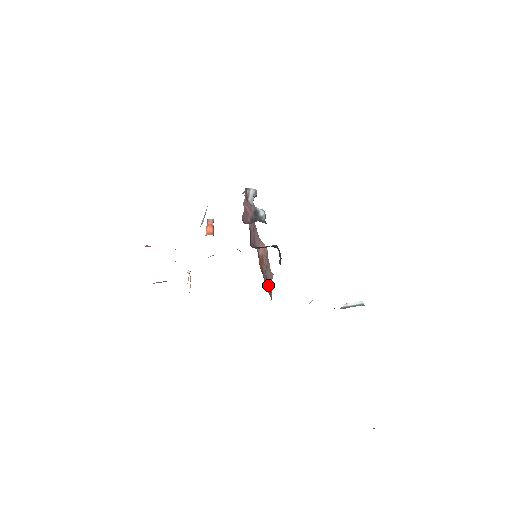
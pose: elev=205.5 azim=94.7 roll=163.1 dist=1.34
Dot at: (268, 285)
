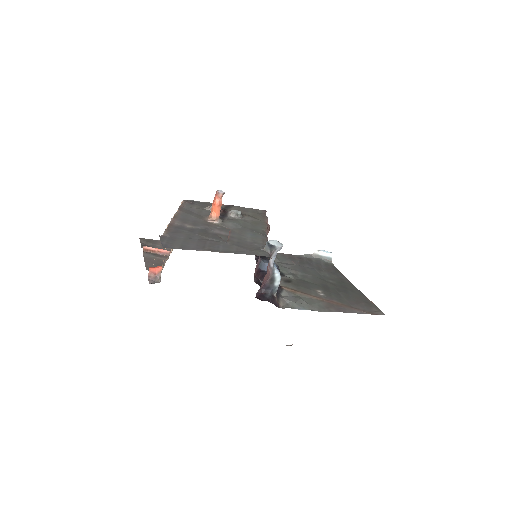
Dot at: occluded
